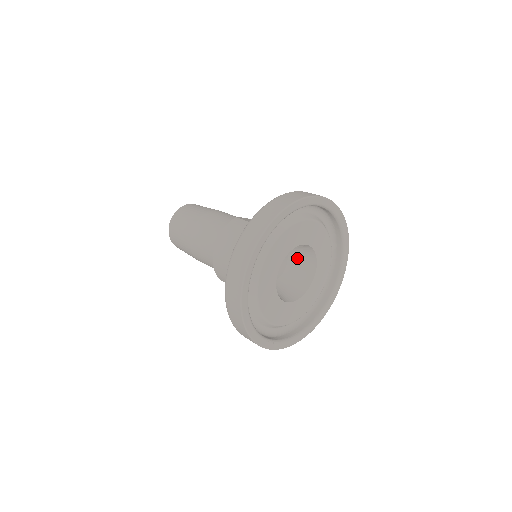
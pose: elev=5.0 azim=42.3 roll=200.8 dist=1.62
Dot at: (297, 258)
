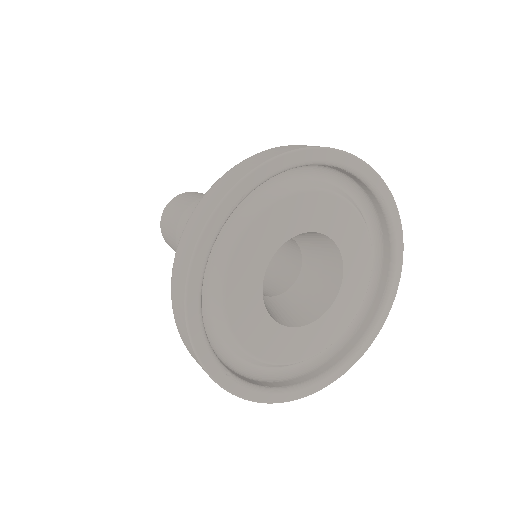
Dot at: (315, 268)
